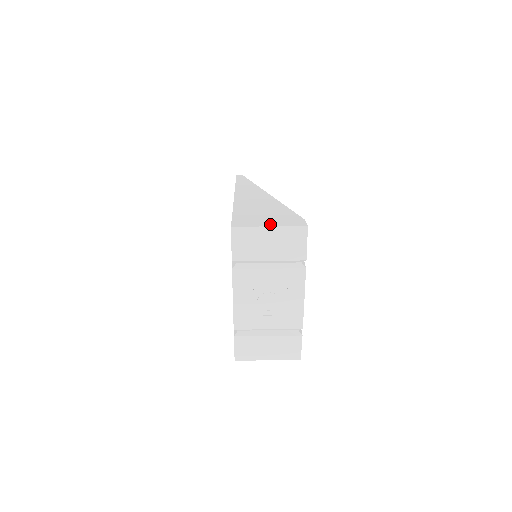
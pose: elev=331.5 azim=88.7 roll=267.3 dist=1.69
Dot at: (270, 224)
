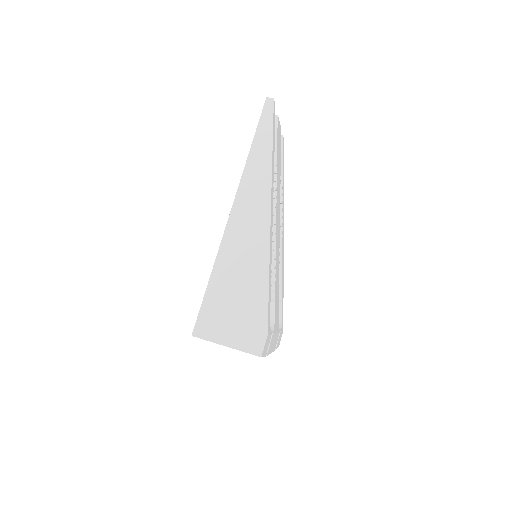
Dot at: (228, 340)
